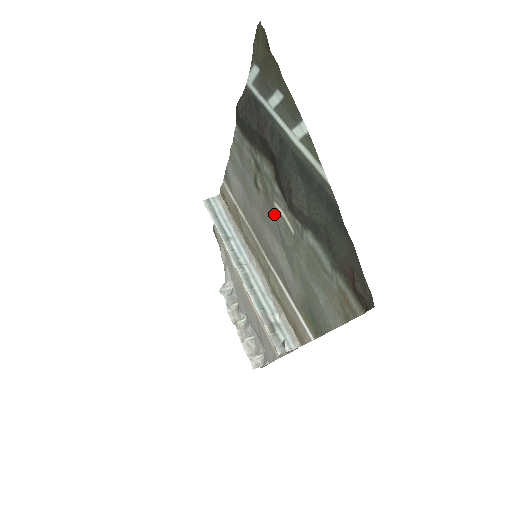
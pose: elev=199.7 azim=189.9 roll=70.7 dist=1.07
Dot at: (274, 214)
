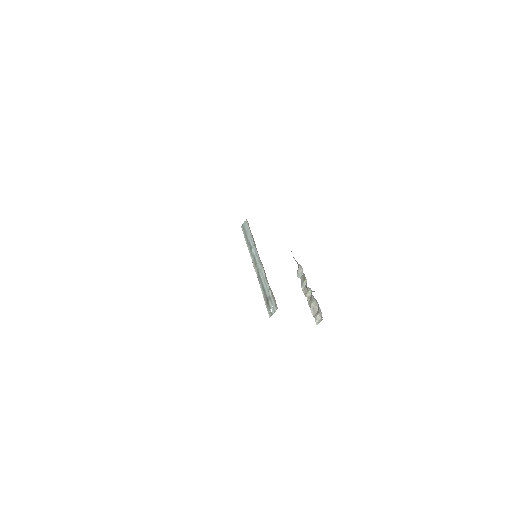
Dot at: occluded
